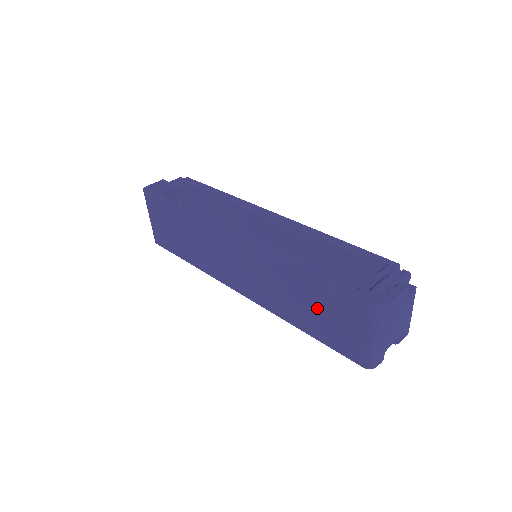
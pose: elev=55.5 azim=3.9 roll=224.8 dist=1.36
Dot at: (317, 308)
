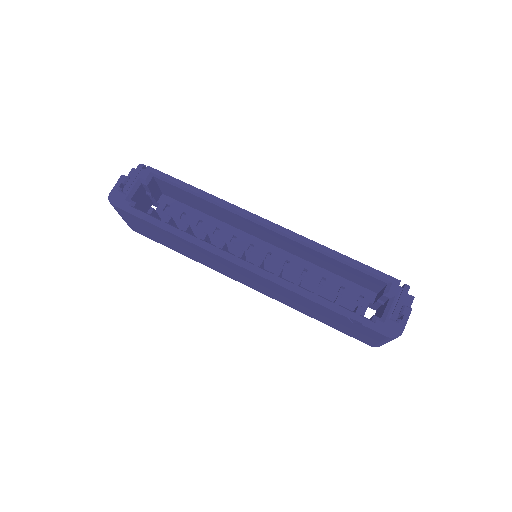
Dot at: (333, 320)
